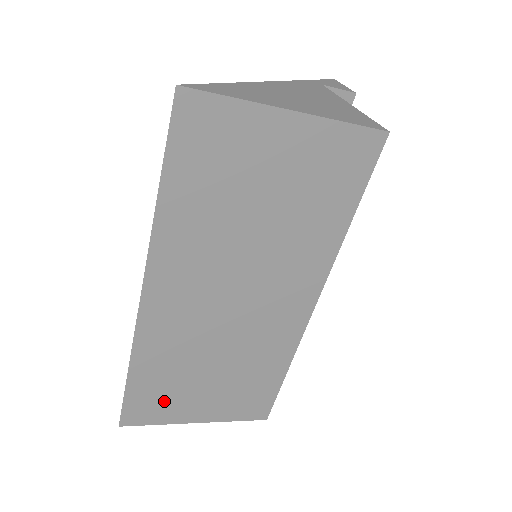
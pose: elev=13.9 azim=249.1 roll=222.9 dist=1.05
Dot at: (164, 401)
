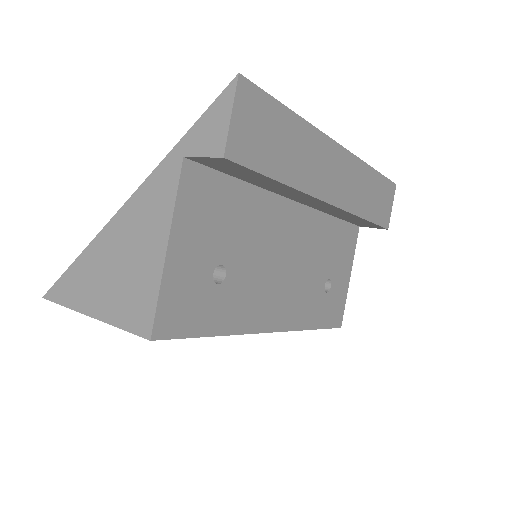
Dot at: occluded
